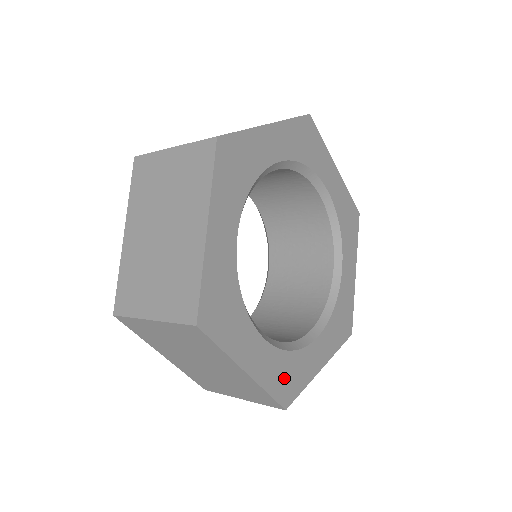
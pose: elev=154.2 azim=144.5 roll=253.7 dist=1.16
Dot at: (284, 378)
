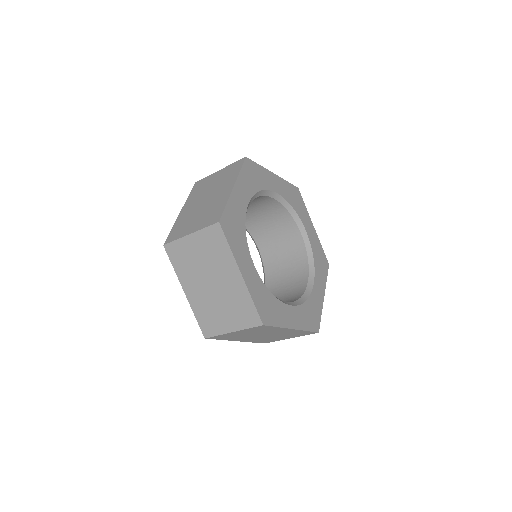
Dot at: (310, 317)
